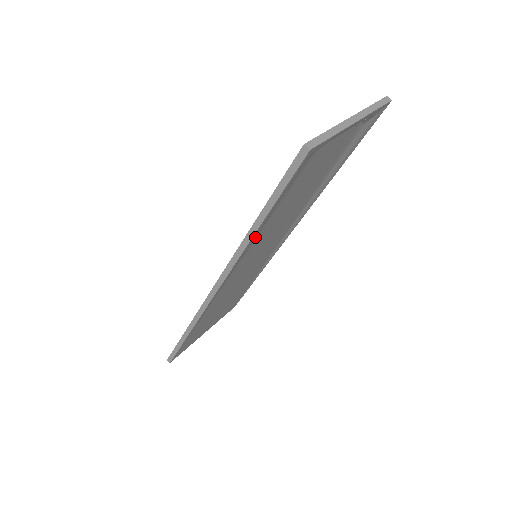
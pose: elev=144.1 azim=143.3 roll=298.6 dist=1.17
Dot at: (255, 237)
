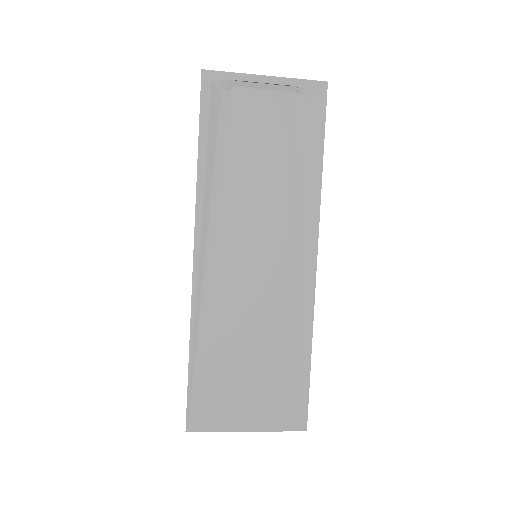
Dot at: (213, 183)
